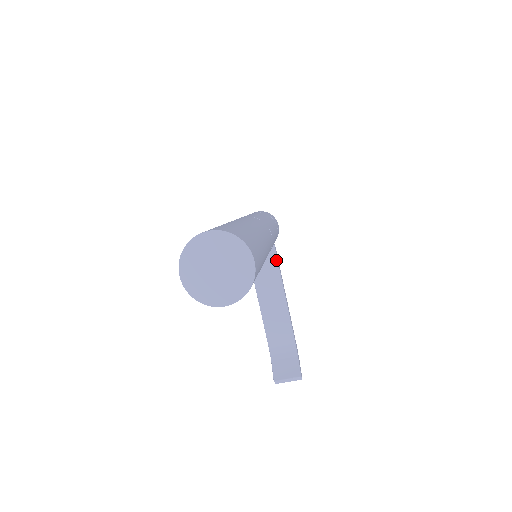
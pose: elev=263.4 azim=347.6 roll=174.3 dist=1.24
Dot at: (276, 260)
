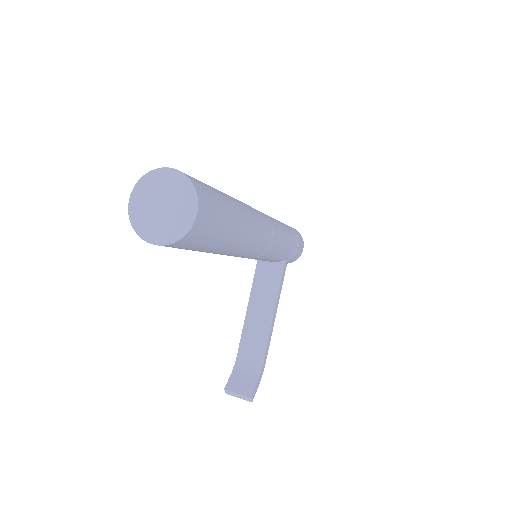
Dot at: (281, 275)
